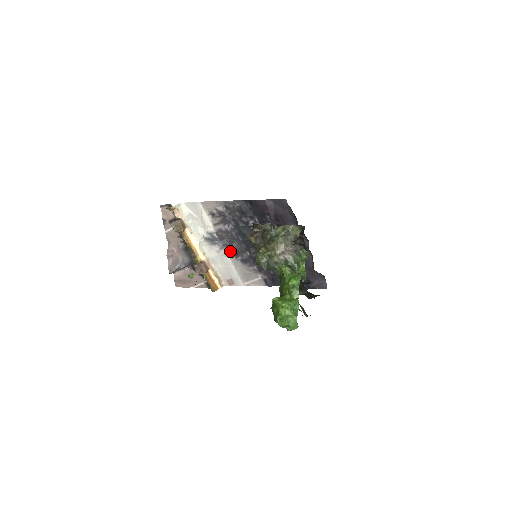
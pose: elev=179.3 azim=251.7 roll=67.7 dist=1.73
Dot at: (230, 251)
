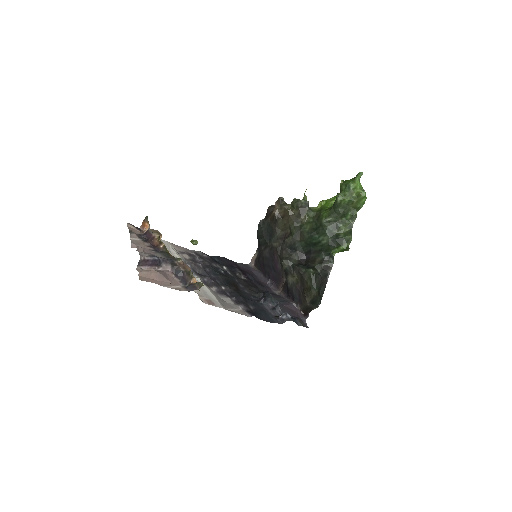
Dot at: (204, 280)
